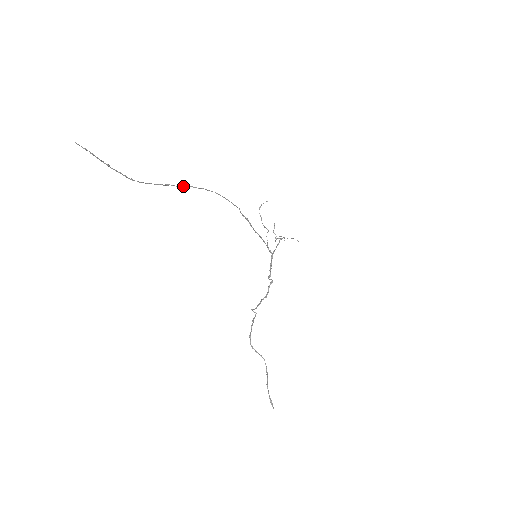
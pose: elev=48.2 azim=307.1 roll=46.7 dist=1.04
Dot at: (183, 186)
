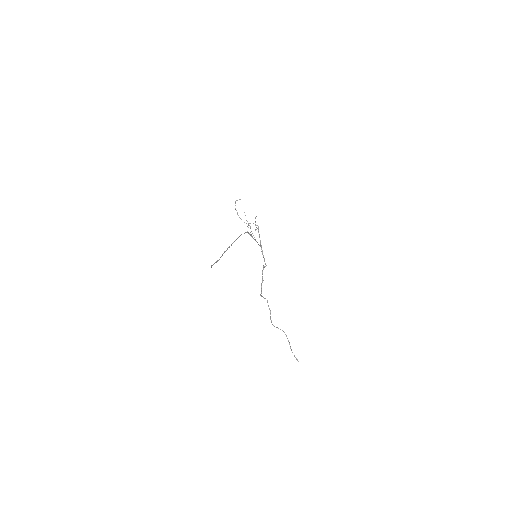
Dot at: occluded
